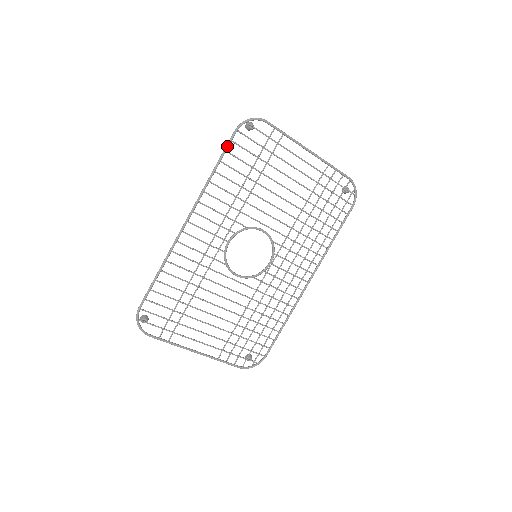
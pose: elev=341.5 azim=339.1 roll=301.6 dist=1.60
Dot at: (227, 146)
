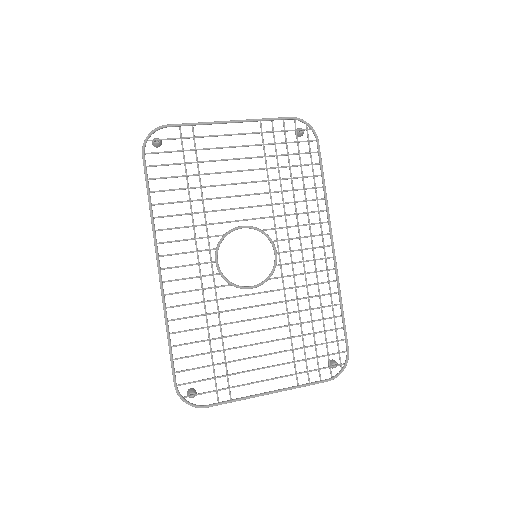
Dot at: (145, 174)
